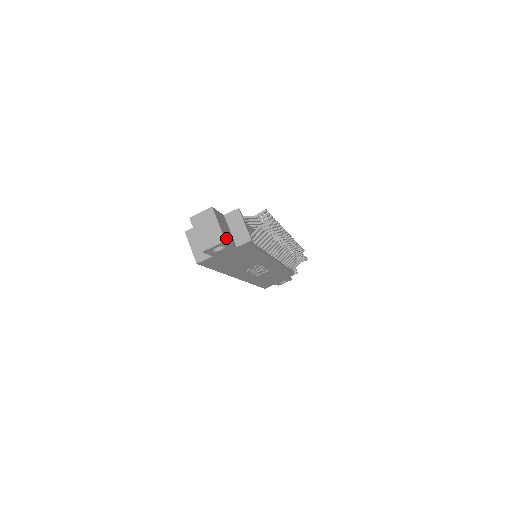
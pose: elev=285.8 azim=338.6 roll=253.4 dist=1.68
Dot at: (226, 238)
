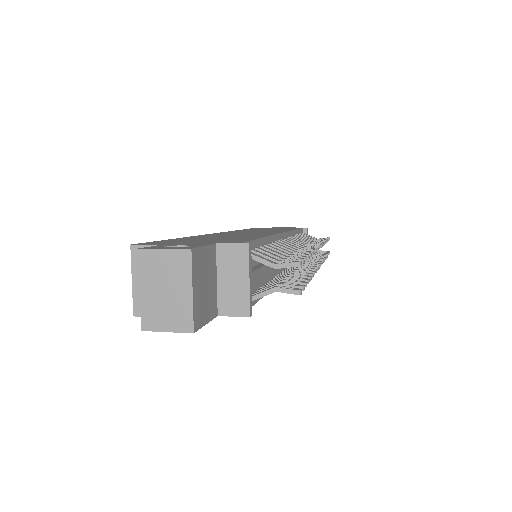
Dot at: (199, 319)
